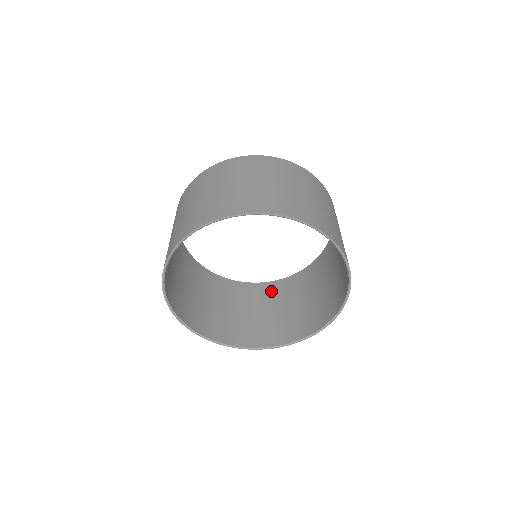
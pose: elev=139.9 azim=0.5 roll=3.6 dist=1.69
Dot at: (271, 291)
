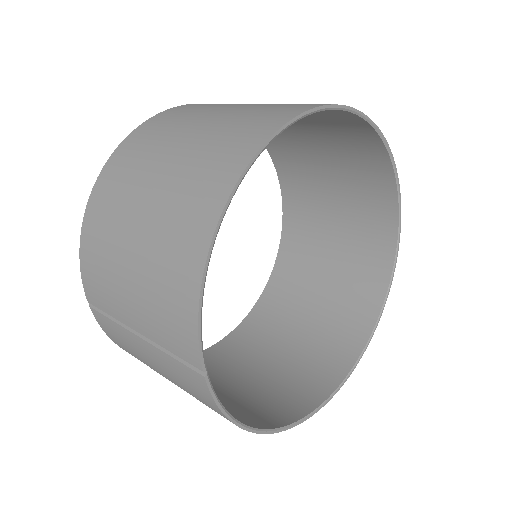
Dot at: (251, 335)
